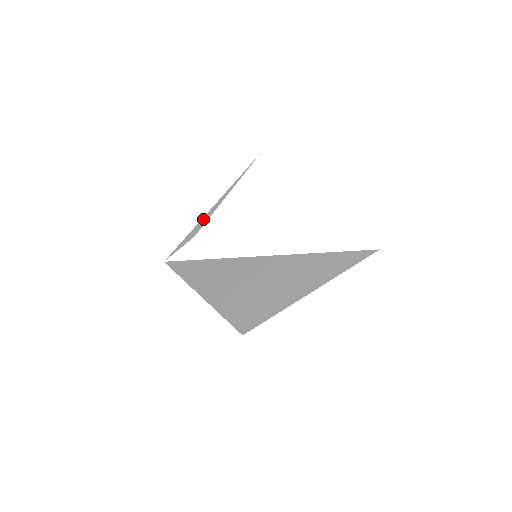
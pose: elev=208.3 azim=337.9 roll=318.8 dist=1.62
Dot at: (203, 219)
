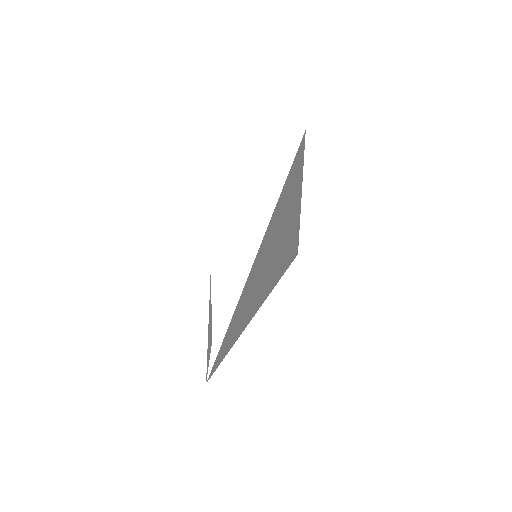
Dot at: (209, 329)
